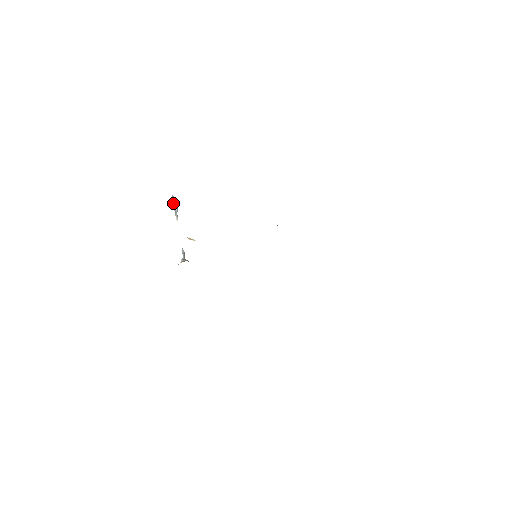
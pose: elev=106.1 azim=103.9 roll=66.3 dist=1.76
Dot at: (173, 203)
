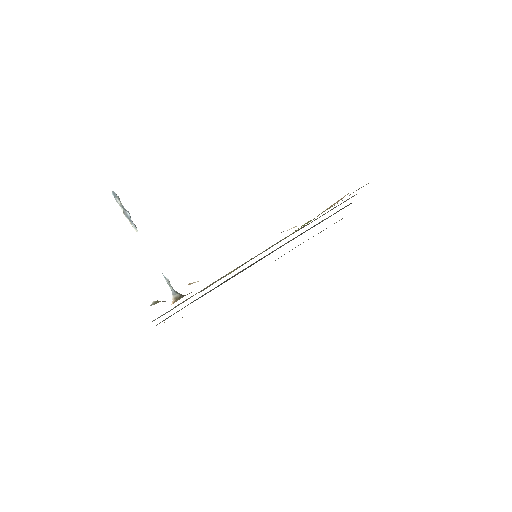
Dot at: (120, 206)
